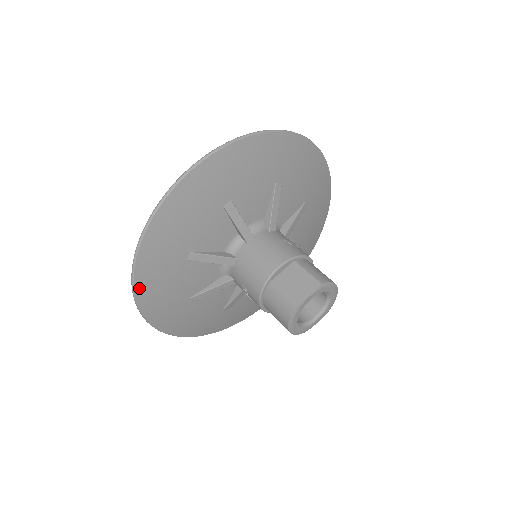
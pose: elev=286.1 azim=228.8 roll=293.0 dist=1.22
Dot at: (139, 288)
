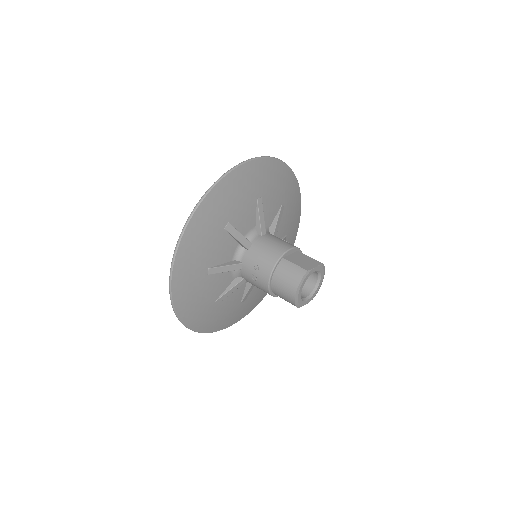
Dot at: (186, 235)
